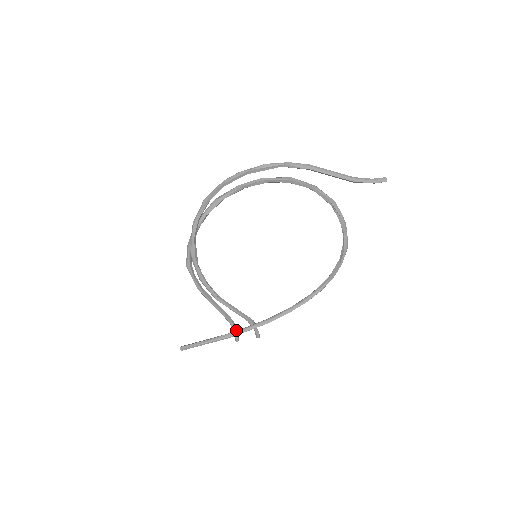
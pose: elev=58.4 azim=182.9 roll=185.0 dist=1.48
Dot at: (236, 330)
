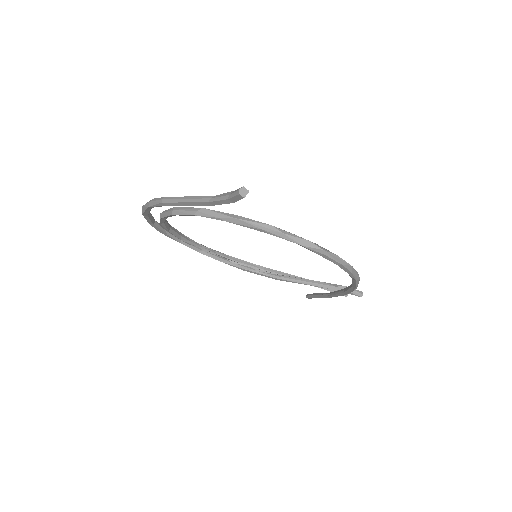
Dot at: (332, 290)
